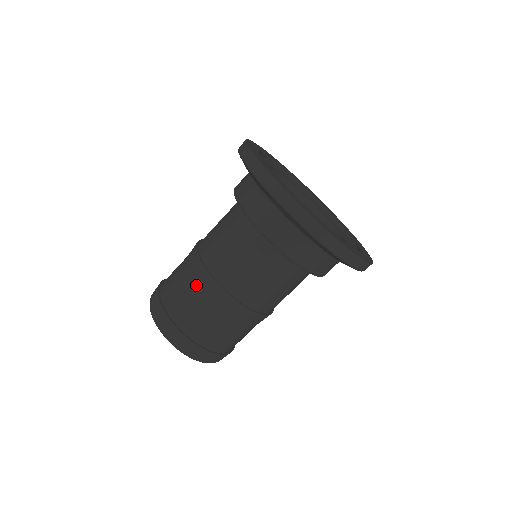
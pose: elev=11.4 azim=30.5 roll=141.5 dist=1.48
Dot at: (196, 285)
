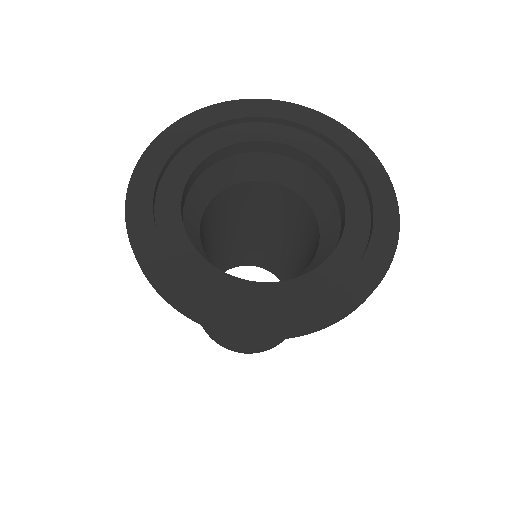
Dot at: occluded
